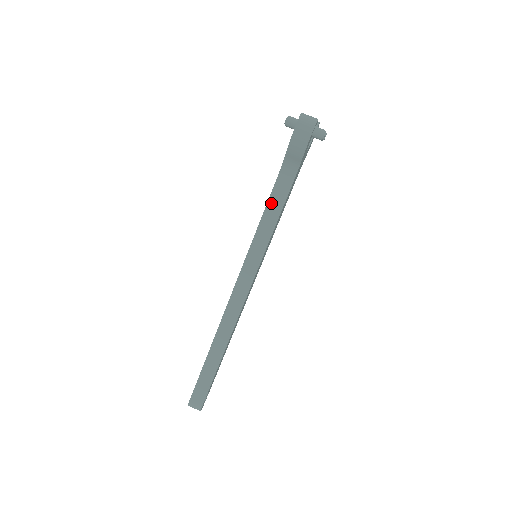
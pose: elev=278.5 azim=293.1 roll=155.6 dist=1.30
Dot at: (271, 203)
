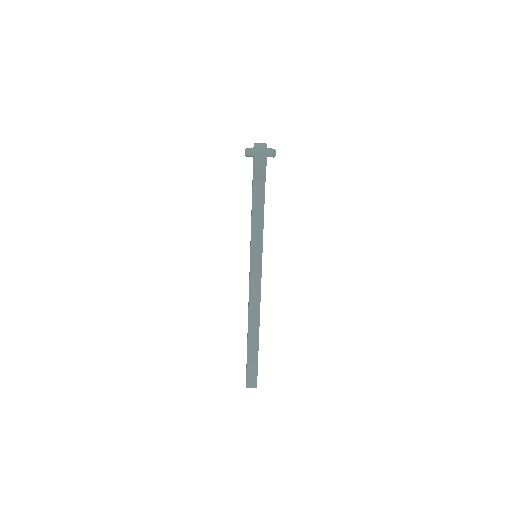
Dot at: (254, 214)
